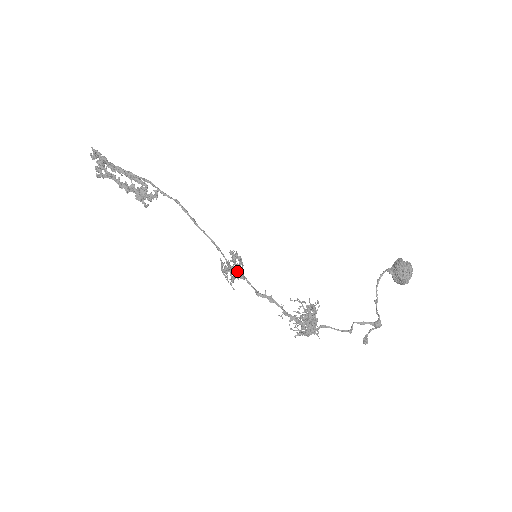
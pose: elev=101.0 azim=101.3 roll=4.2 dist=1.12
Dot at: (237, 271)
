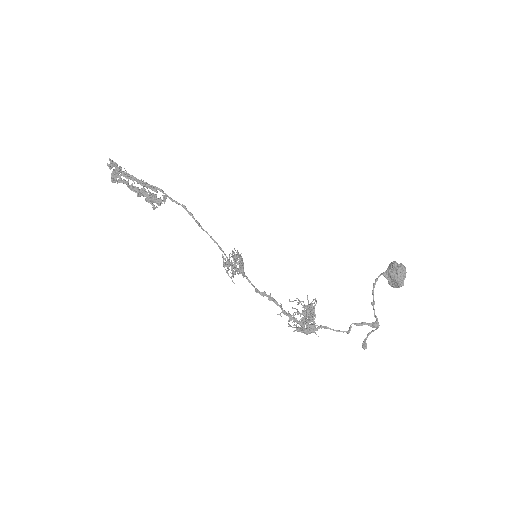
Dot at: (238, 268)
